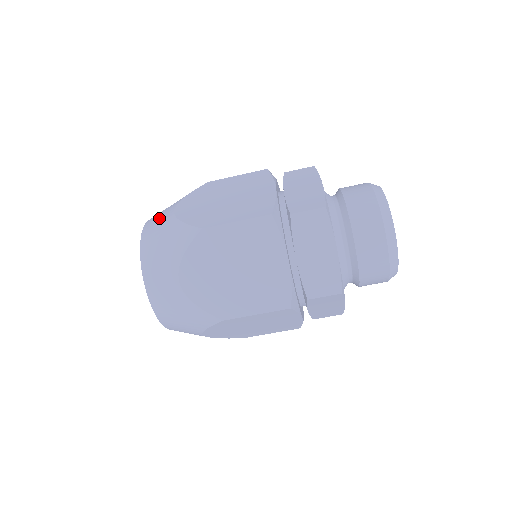
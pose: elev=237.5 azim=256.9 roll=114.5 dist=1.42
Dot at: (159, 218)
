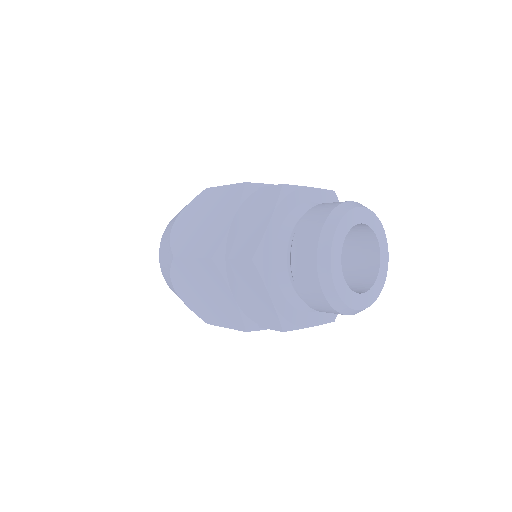
Dot at: (170, 225)
